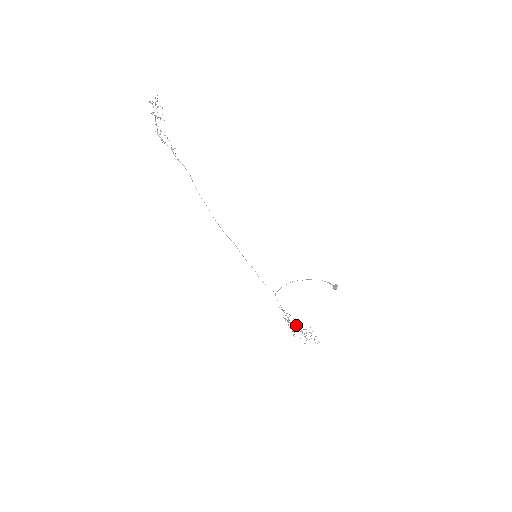
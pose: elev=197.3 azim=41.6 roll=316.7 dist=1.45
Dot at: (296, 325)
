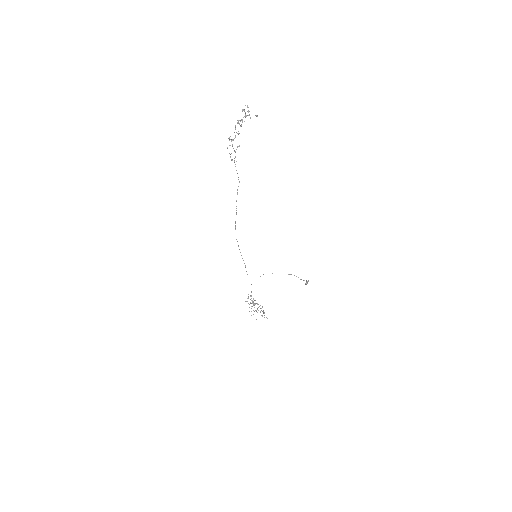
Dot at: occluded
